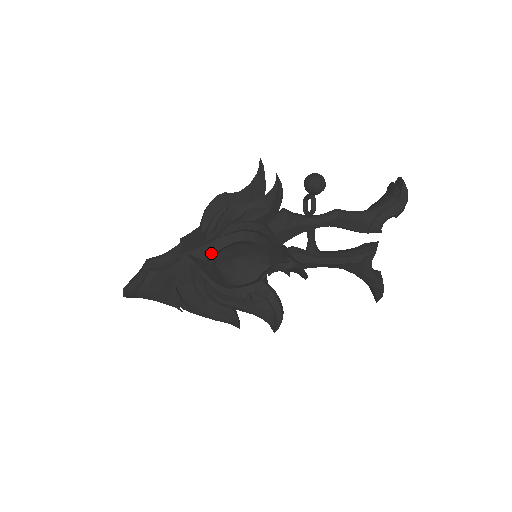
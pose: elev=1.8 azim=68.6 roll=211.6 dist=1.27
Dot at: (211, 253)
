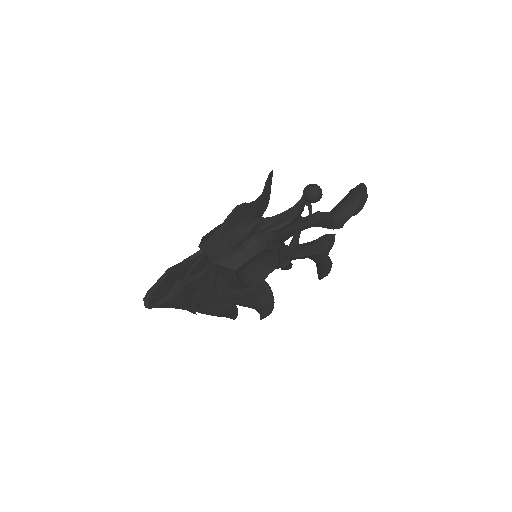
Dot at: (240, 263)
